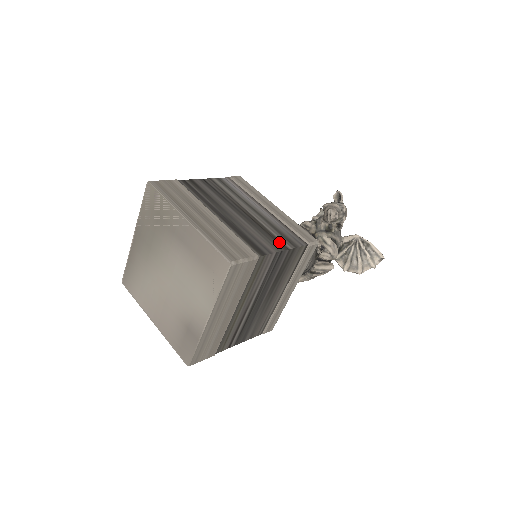
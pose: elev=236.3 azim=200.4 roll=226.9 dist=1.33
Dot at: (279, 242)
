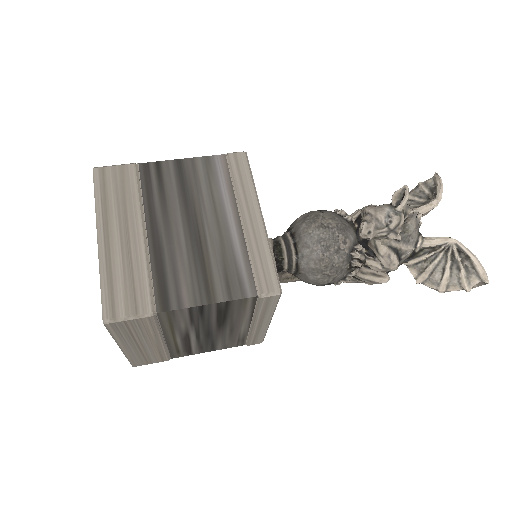
Dot at: (210, 288)
